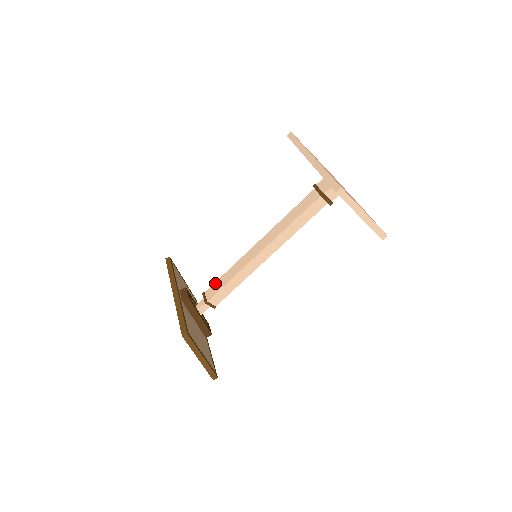
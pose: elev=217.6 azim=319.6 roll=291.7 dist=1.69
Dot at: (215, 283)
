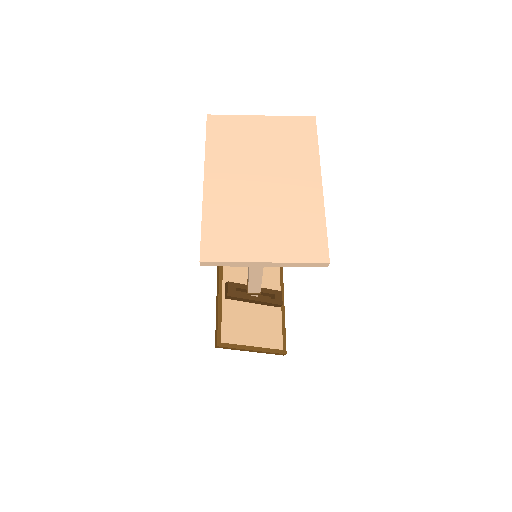
Dot at: occluded
